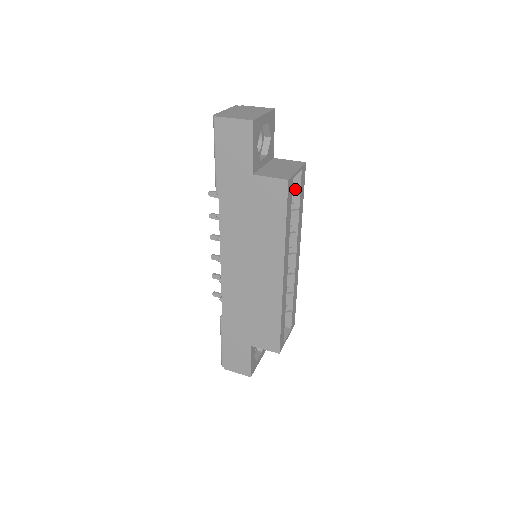
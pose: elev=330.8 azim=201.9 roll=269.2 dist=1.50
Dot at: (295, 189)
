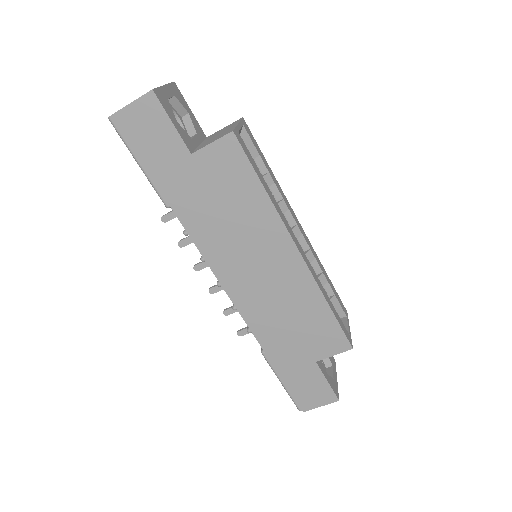
Dot at: (249, 150)
